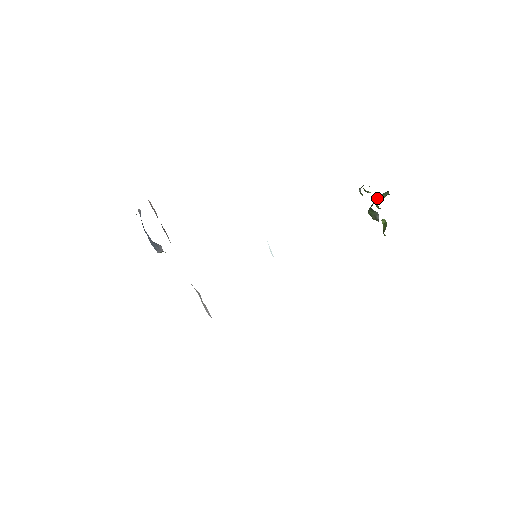
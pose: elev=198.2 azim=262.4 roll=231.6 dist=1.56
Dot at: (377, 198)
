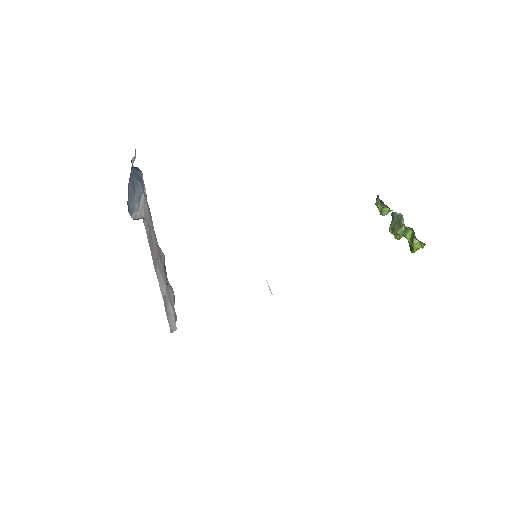
Dot at: occluded
